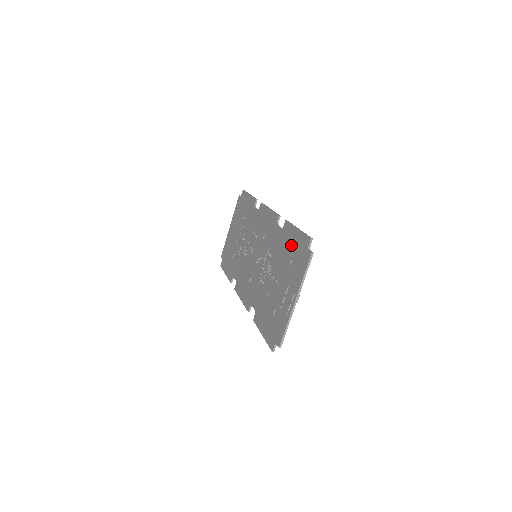
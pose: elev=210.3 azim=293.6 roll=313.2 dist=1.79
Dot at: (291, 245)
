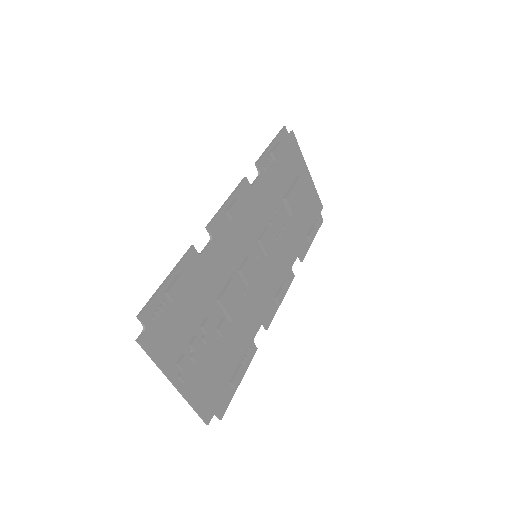
Dot at: (178, 296)
